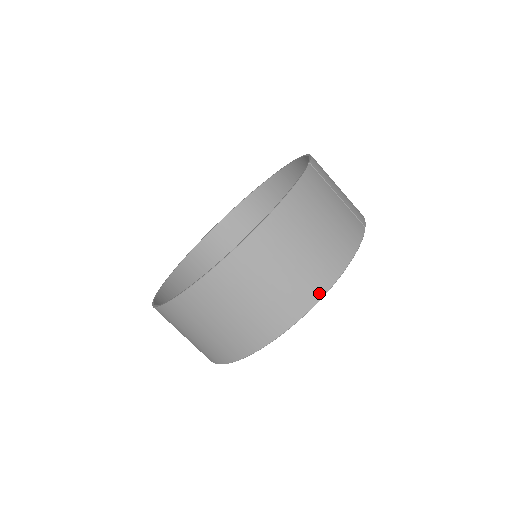
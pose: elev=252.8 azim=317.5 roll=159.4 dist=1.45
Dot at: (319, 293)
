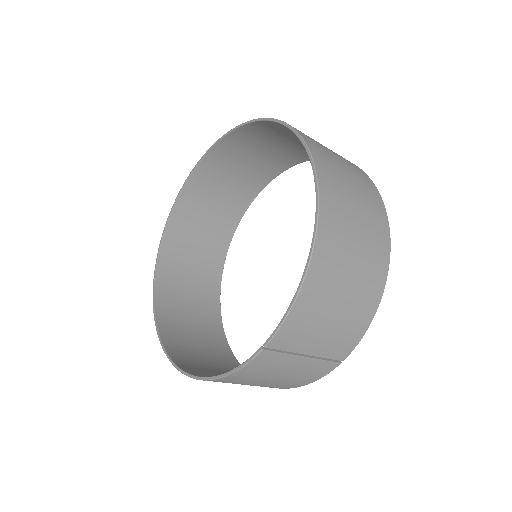
Dot at: occluded
